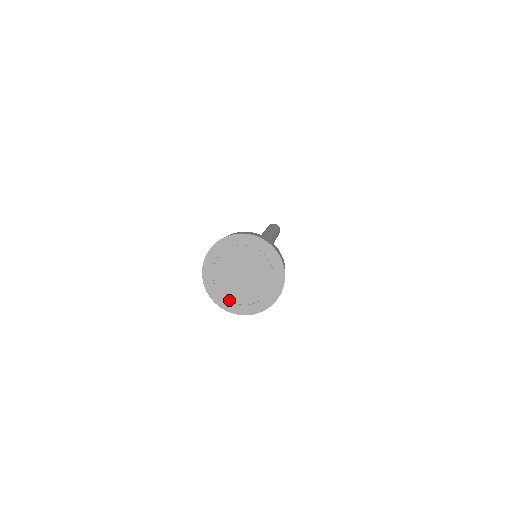
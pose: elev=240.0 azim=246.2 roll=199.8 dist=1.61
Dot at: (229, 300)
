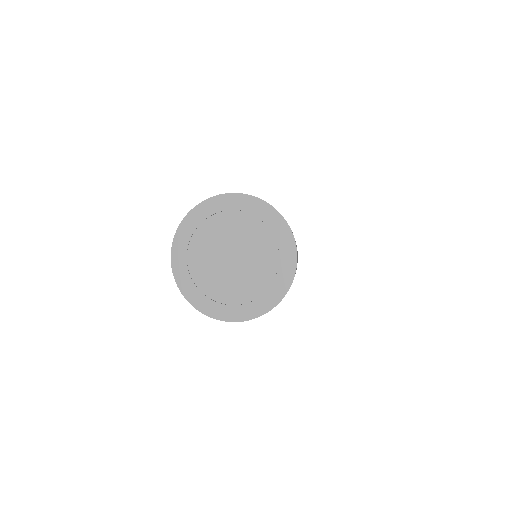
Dot at: (212, 298)
